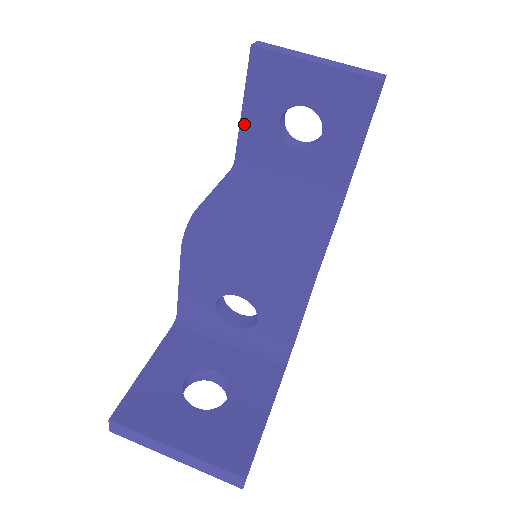
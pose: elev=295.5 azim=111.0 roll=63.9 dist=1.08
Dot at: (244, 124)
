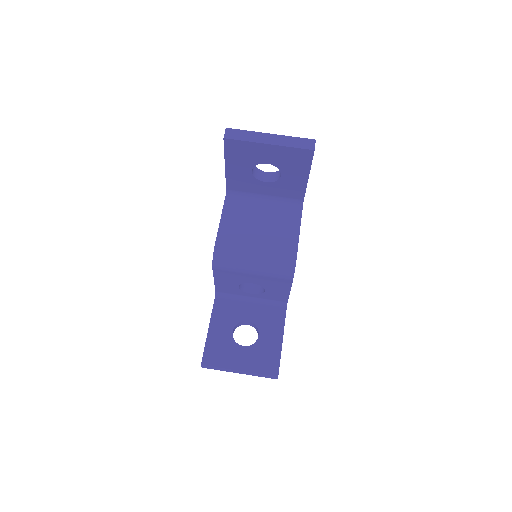
Dot at: (228, 173)
